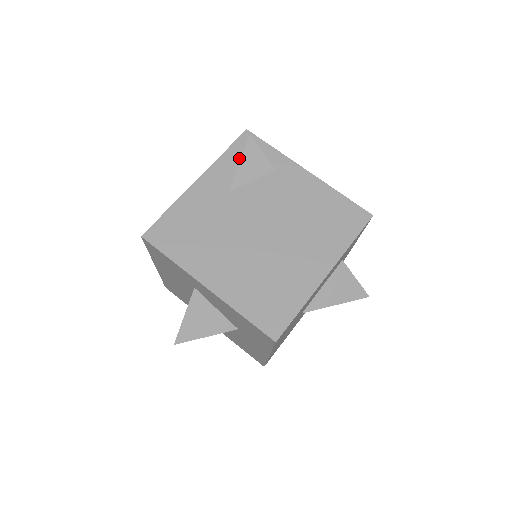
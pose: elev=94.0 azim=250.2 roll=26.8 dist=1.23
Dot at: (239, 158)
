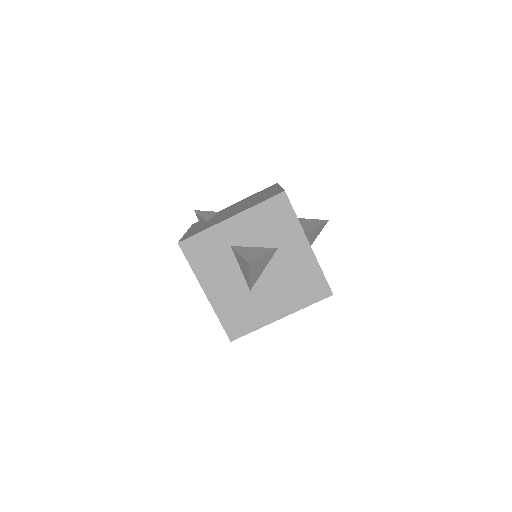
Dot at: occluded
